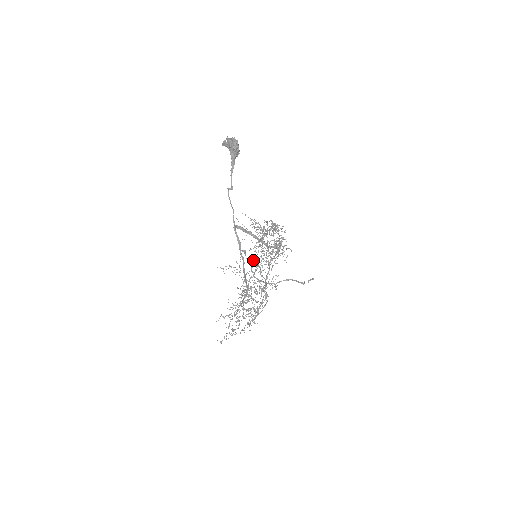
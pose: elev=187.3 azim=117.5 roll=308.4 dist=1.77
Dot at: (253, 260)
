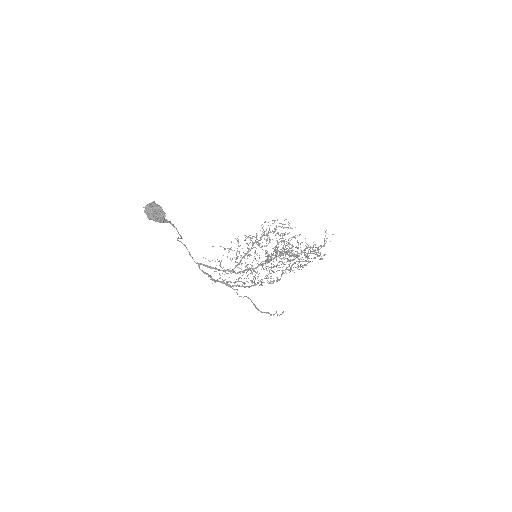
Dot at: (230, 282)
